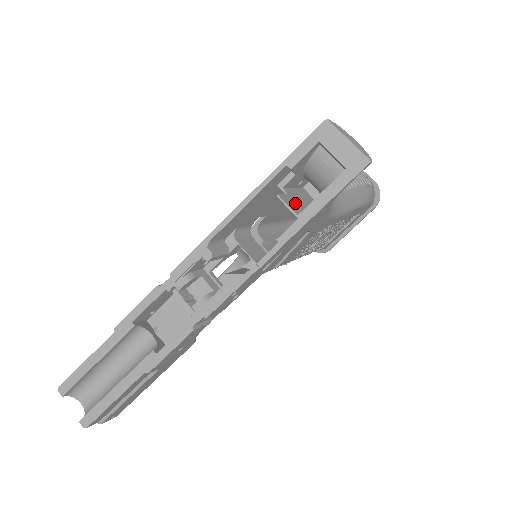
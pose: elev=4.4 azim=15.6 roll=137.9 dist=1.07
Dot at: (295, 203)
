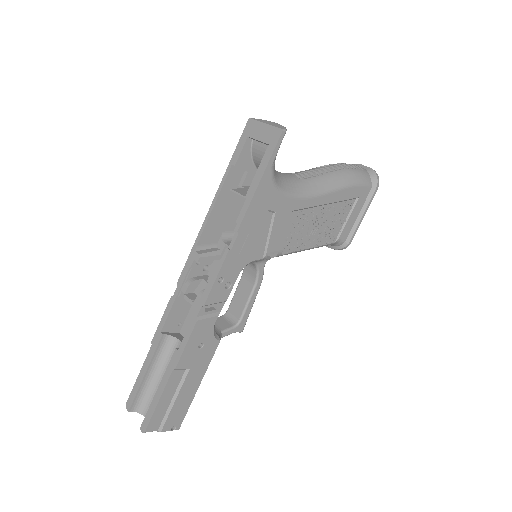
Dot at: occluded
